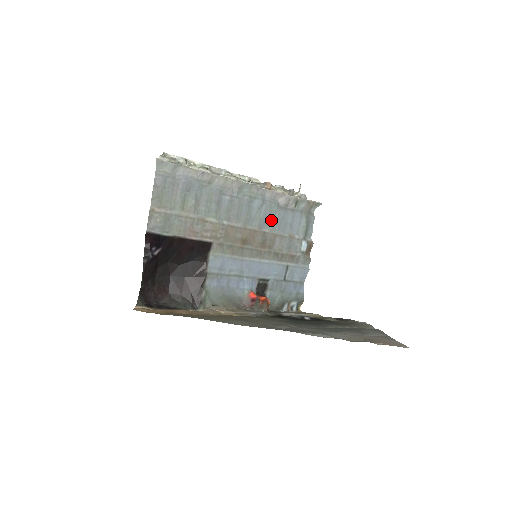
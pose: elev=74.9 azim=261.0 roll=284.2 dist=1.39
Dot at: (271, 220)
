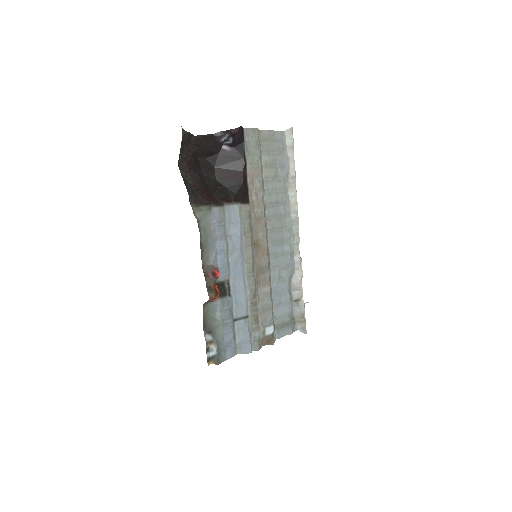
Dot at: (279, 273)
